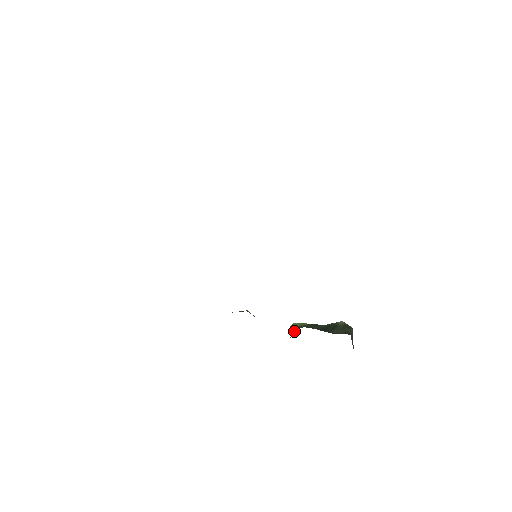
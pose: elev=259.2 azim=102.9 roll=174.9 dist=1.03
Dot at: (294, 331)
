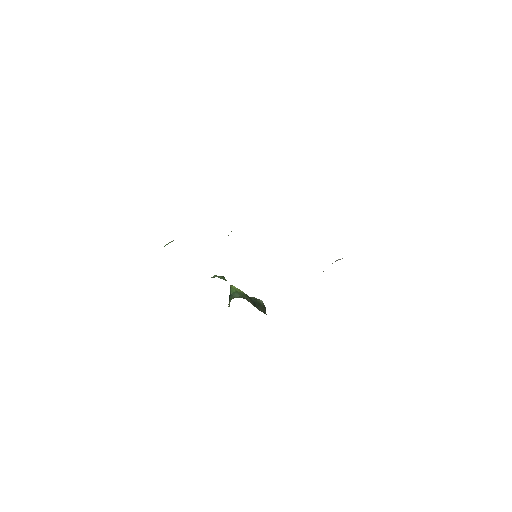
Dot at: (236, 296)
